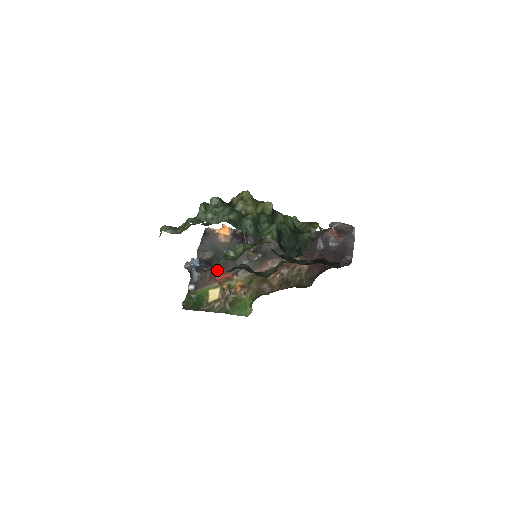
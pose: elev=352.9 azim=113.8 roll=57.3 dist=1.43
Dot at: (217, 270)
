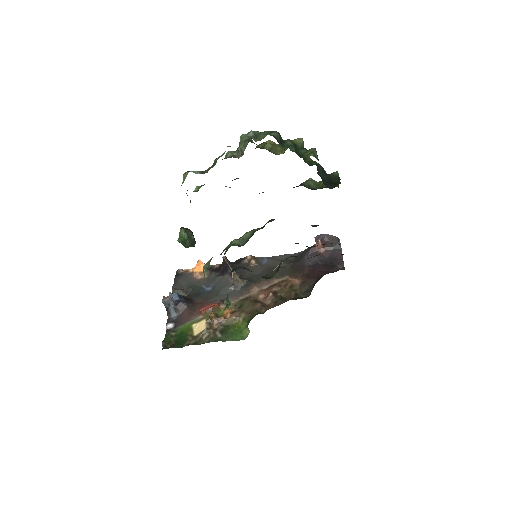
Dot at: (199, 304)
